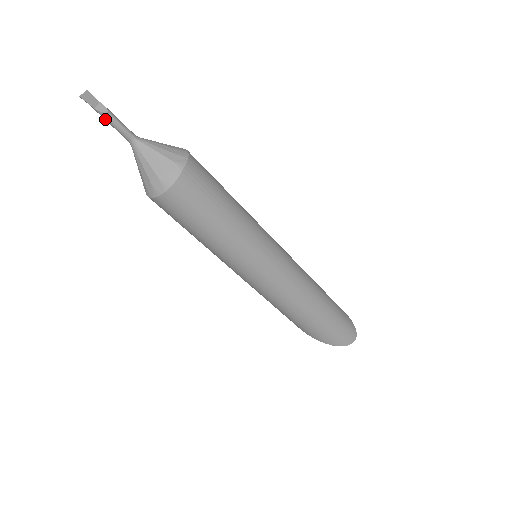
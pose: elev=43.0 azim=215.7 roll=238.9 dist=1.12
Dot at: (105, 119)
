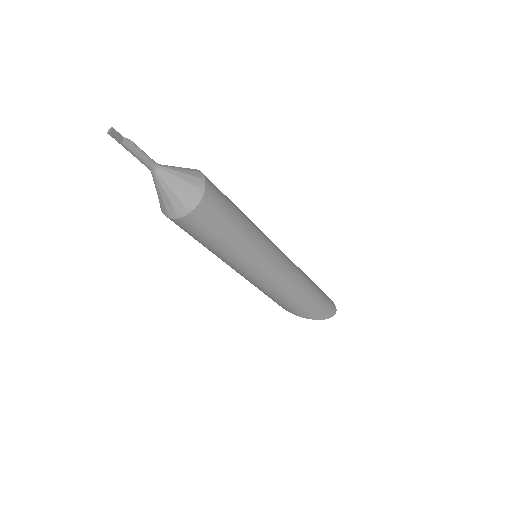
Dot at: (131, 151)
